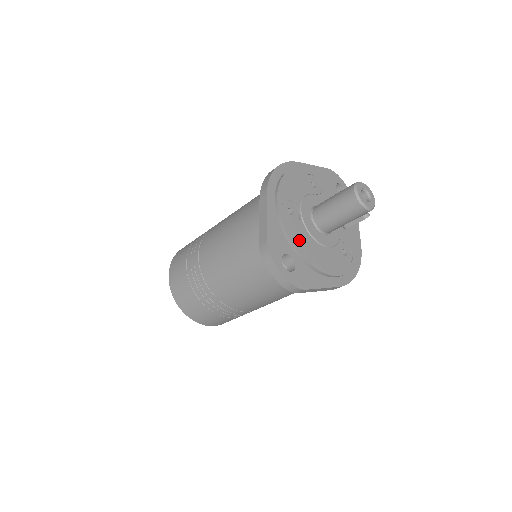
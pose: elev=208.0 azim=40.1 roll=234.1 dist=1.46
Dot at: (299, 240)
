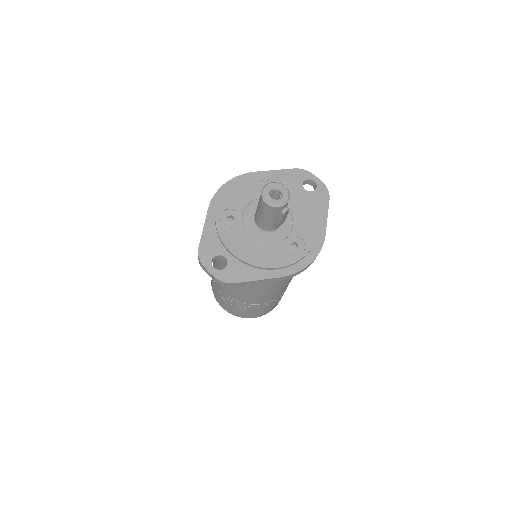
Dot at: (234, 242)
